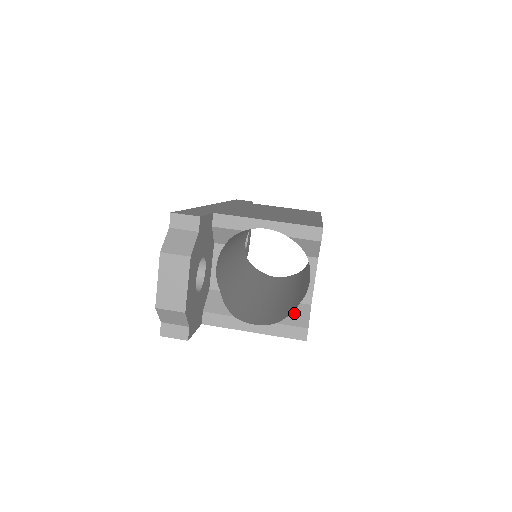
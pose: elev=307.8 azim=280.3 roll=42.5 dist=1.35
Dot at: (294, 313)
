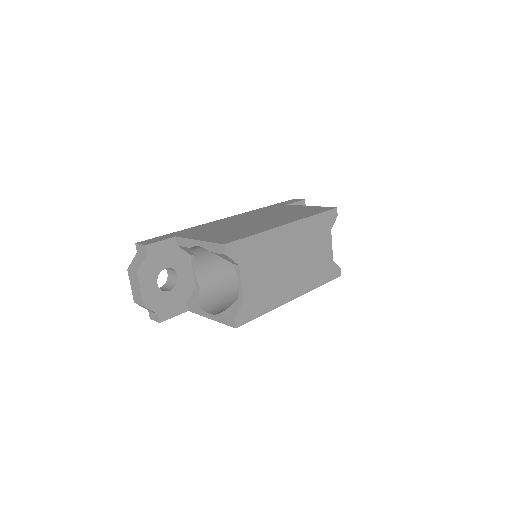
Dot at: (231, 307)
